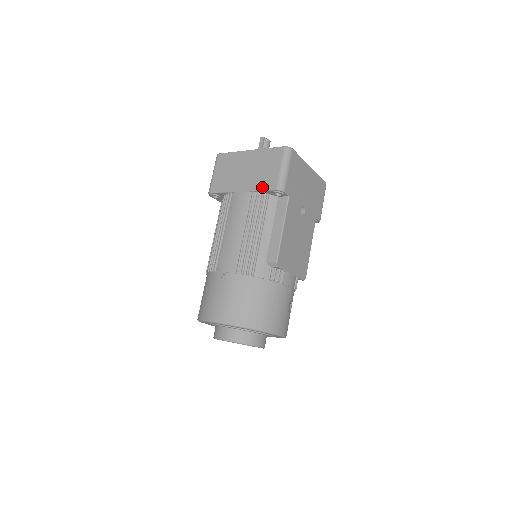
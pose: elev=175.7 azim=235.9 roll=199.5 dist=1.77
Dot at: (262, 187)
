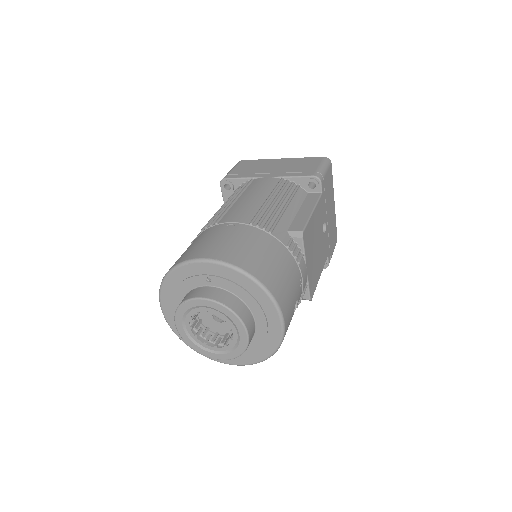
Dot at: (295, 174)
